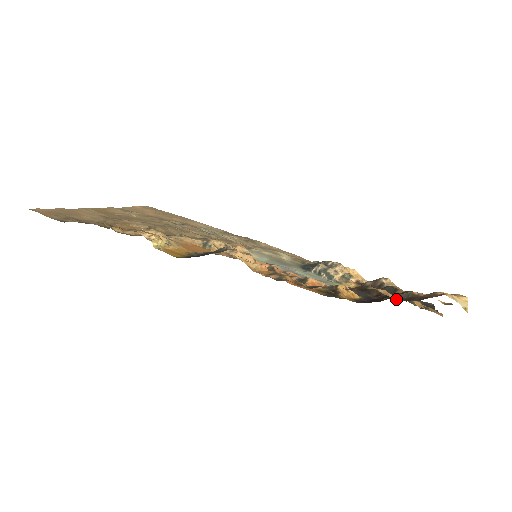
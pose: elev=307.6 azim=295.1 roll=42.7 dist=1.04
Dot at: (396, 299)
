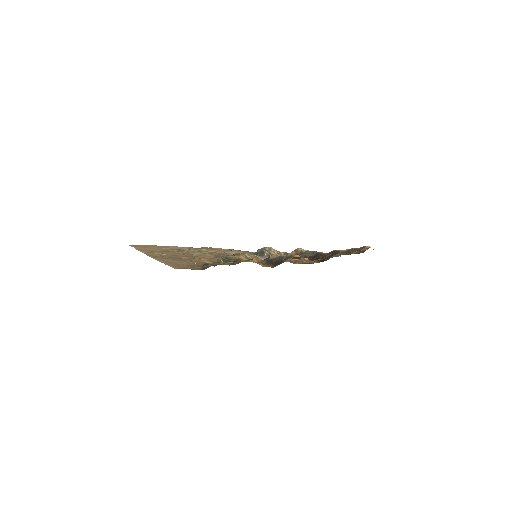
Dot at: occluded
